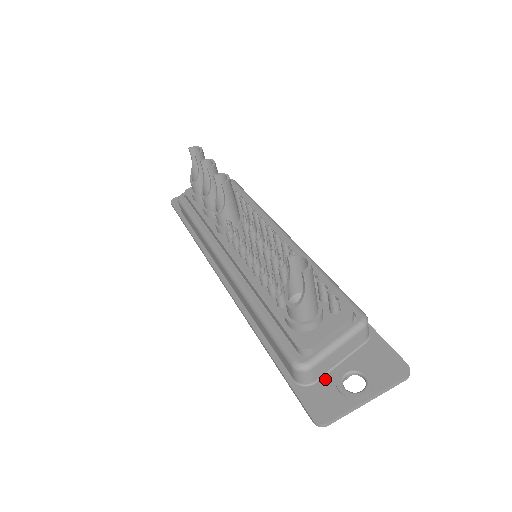
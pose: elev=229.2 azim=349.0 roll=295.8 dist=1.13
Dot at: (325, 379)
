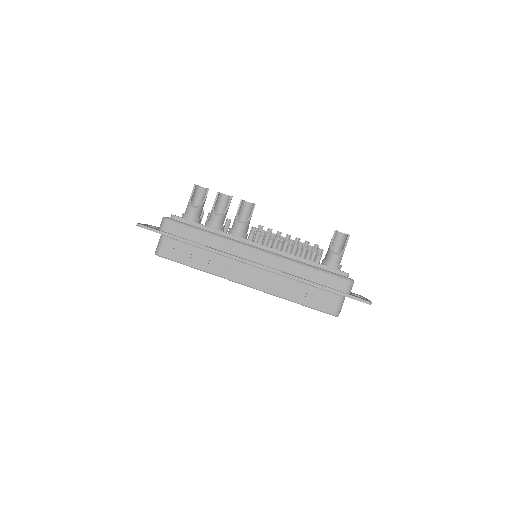
Dot at: occluded
